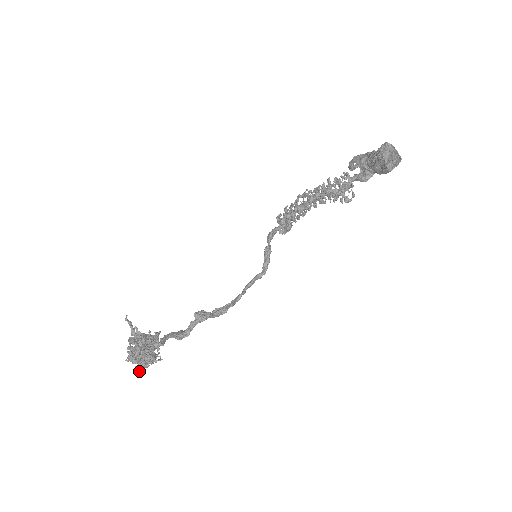
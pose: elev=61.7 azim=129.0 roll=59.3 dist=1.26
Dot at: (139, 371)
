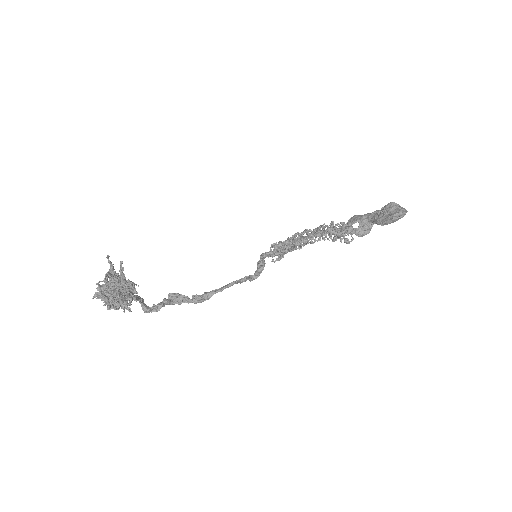
Dot at: (109, 306)
